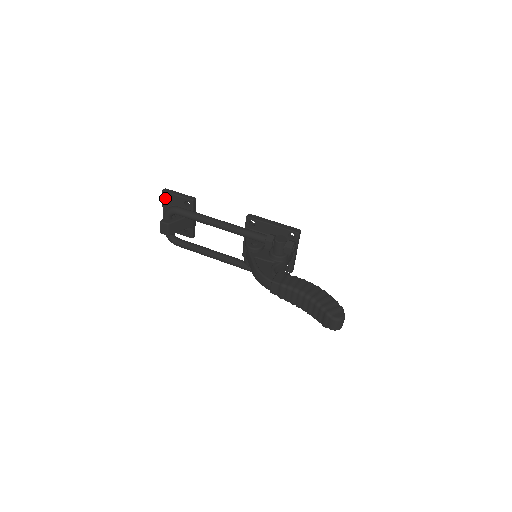
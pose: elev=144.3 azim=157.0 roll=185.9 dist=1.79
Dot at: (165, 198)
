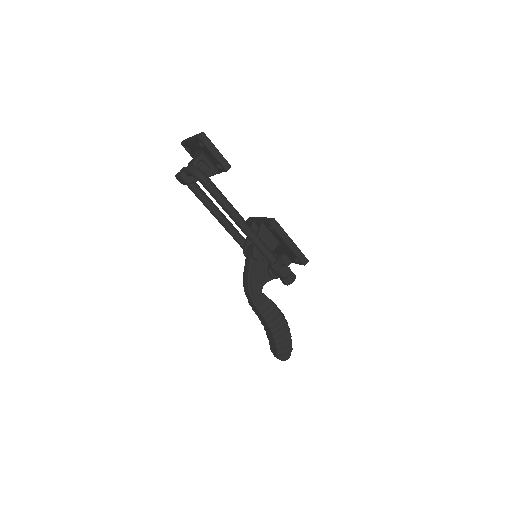
Dot at: (198, 141)
